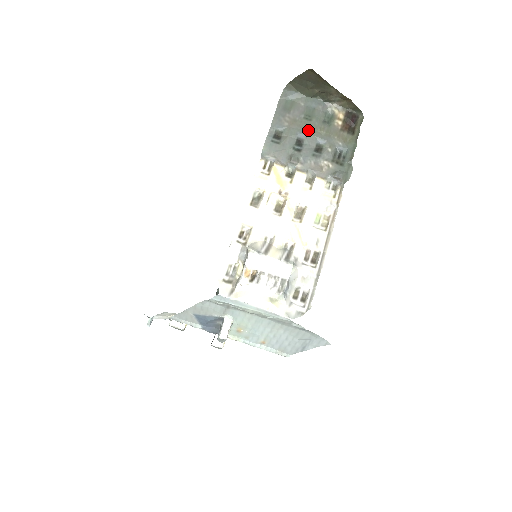
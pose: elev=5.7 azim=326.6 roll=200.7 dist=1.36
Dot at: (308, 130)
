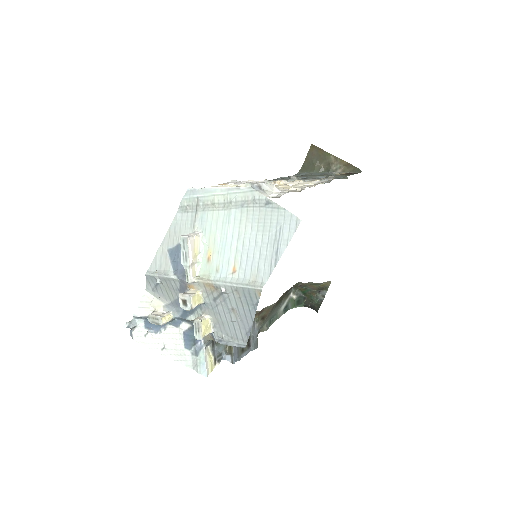
Dot at: (311, 176)
